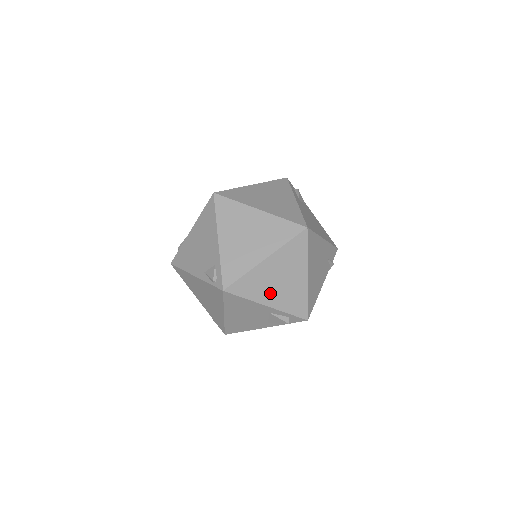
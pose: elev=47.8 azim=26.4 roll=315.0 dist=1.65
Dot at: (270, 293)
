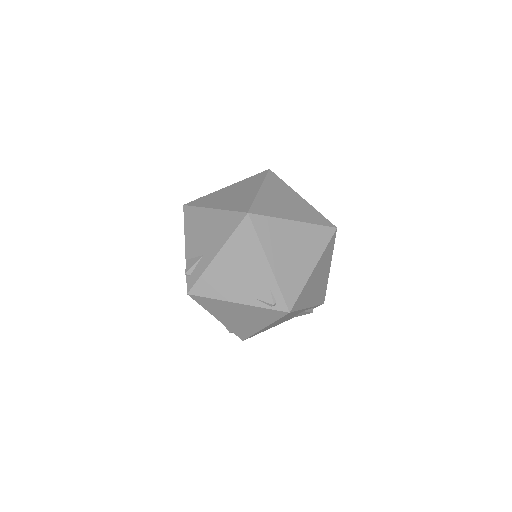
Dot at: (311, 296)
